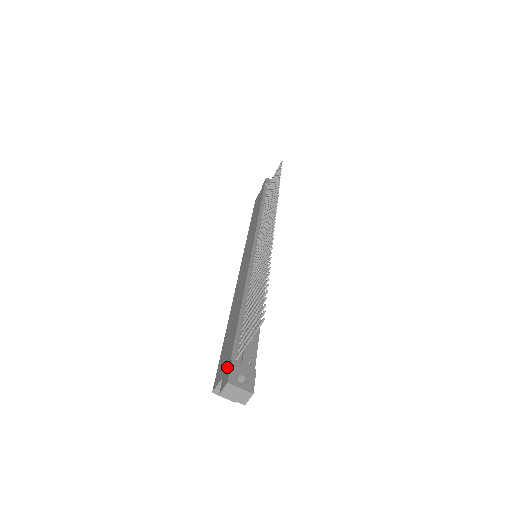
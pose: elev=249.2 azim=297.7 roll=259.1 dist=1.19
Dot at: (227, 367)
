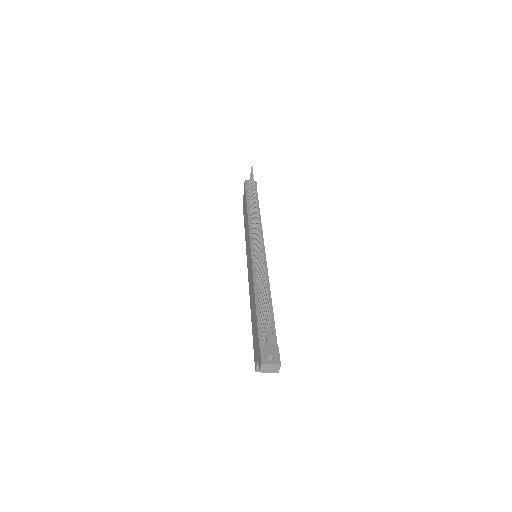
Dot at: (258, 352)
